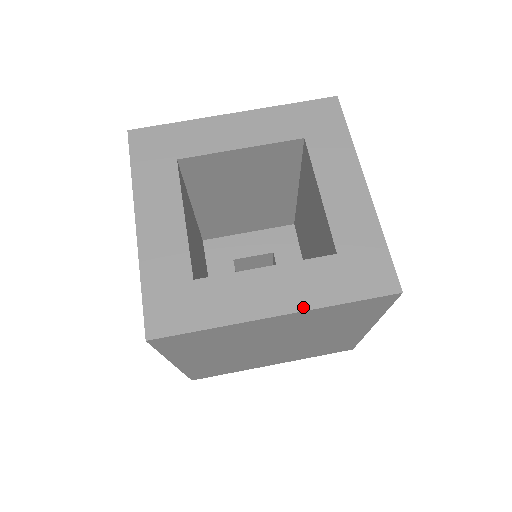
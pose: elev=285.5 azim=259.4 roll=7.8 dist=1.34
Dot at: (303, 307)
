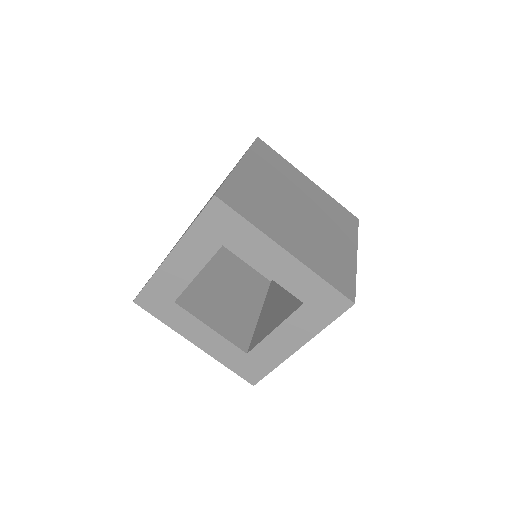
Dot at: (209, 353)
